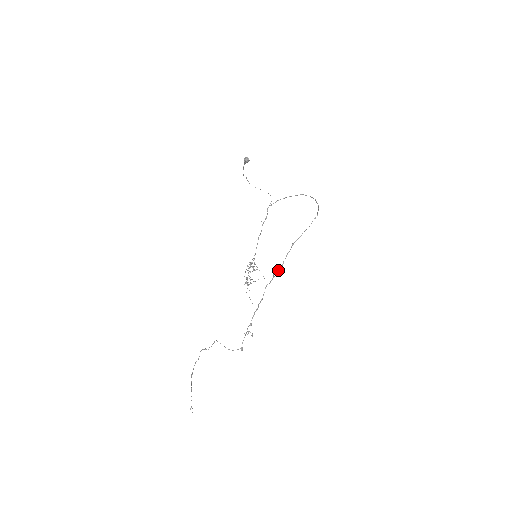
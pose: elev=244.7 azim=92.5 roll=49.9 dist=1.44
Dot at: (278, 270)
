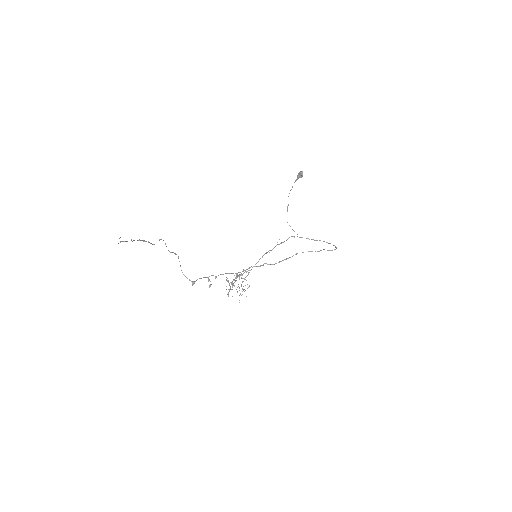
Dot at: (270, 264)
